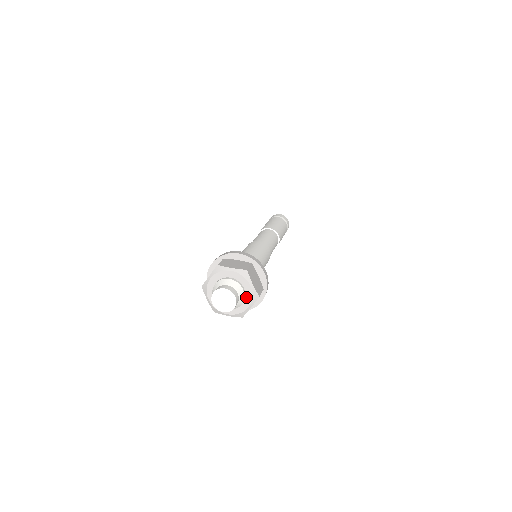
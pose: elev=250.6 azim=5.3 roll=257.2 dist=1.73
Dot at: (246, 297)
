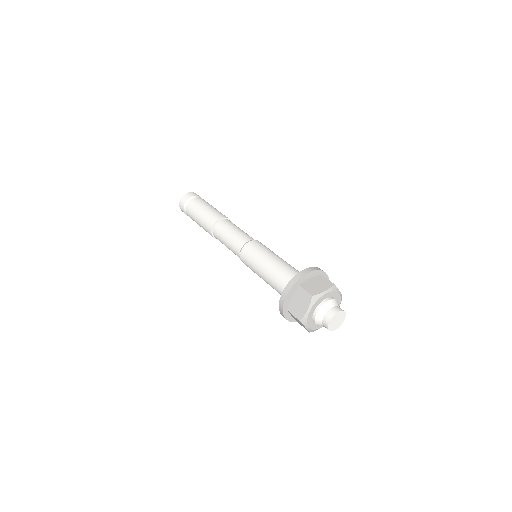
Dot at: occluded
